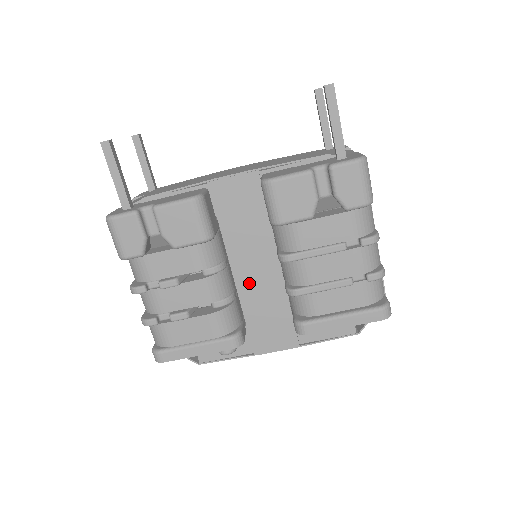
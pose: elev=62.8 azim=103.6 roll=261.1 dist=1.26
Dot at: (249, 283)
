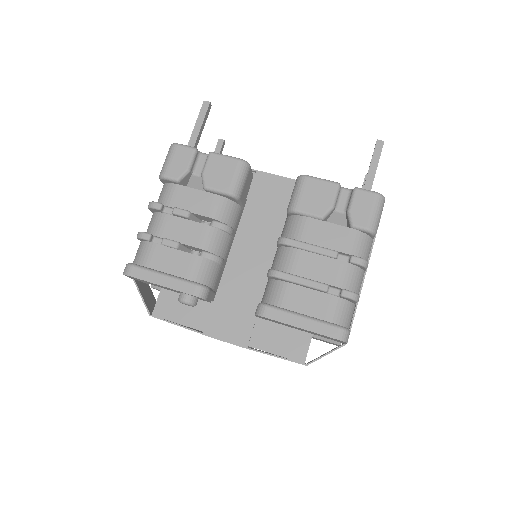
Dot at: (239, 264)
